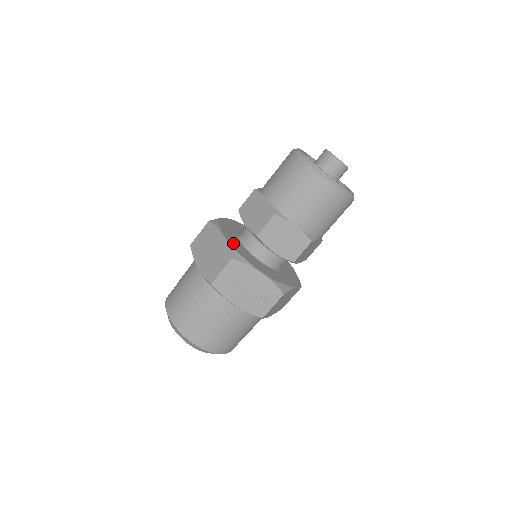
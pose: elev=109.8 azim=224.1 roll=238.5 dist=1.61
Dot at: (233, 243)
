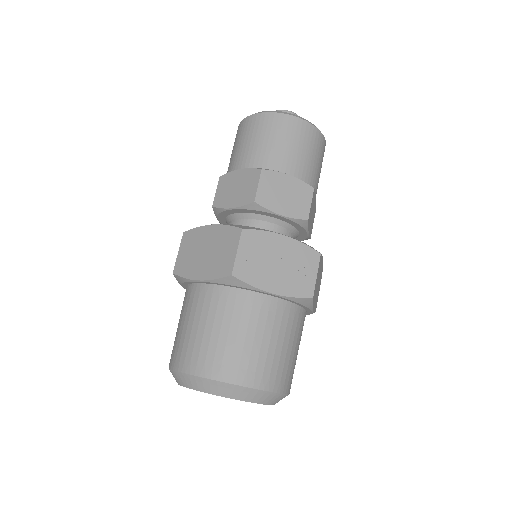
Dot at: occluded
